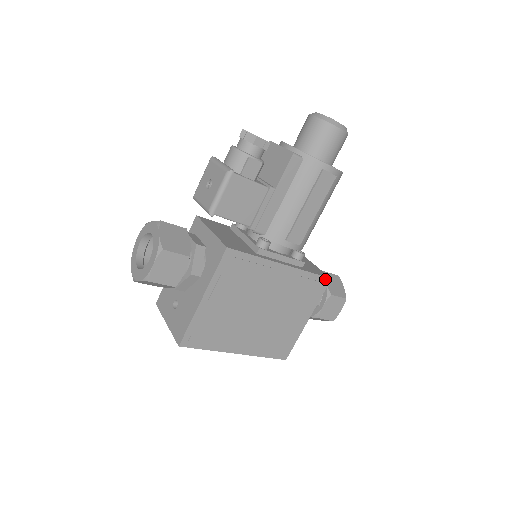
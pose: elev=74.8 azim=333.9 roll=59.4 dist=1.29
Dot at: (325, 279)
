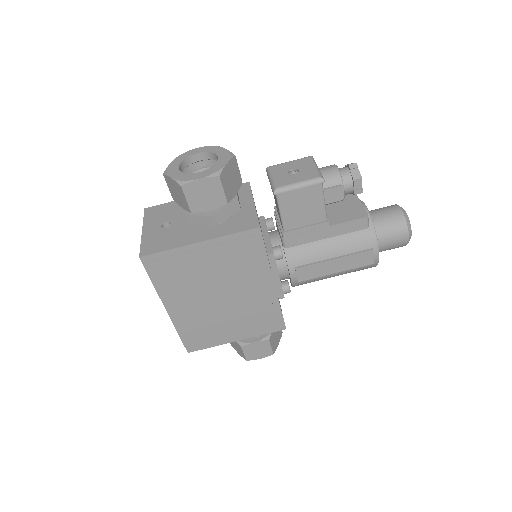
Dot at: (282, 324)
